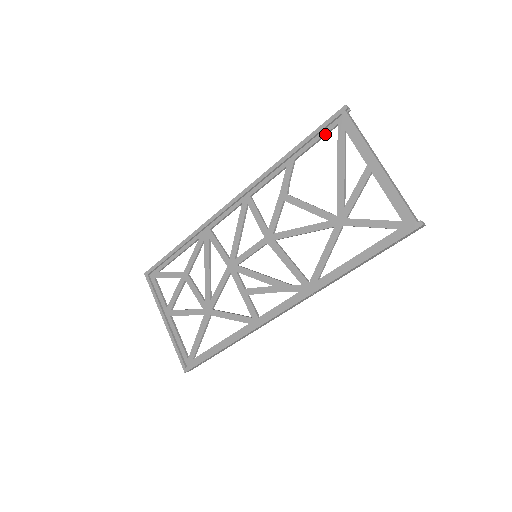
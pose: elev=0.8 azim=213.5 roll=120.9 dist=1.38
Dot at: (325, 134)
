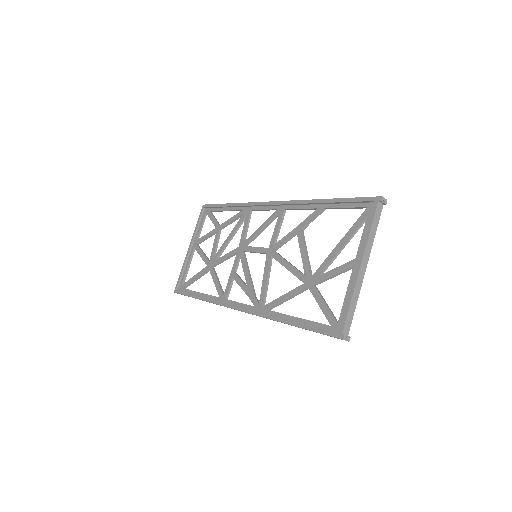
Dot at: (355, 207)
